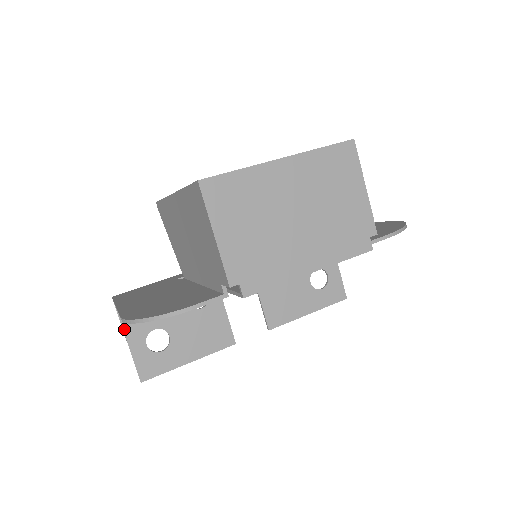
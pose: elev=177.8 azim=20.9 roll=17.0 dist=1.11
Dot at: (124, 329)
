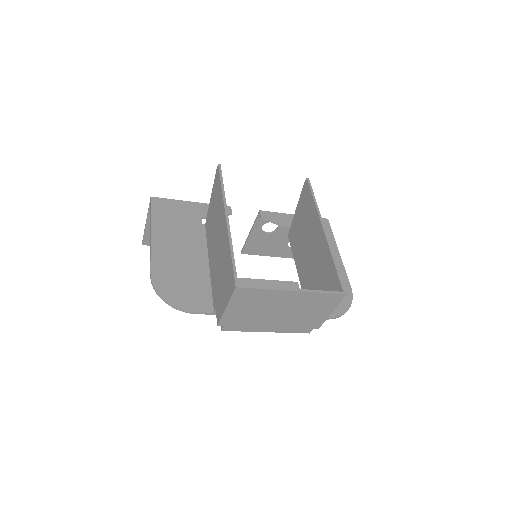
Dot at: (148, 217)
